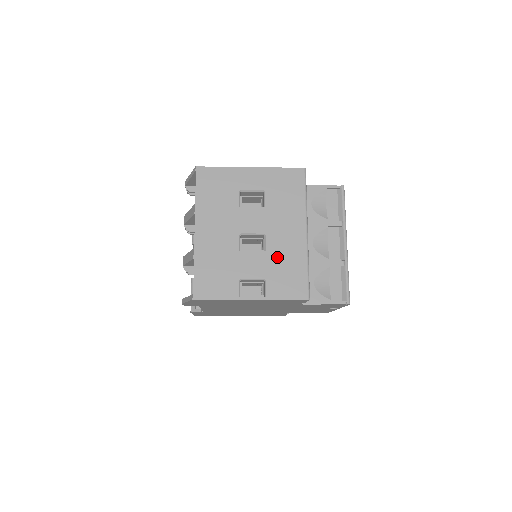
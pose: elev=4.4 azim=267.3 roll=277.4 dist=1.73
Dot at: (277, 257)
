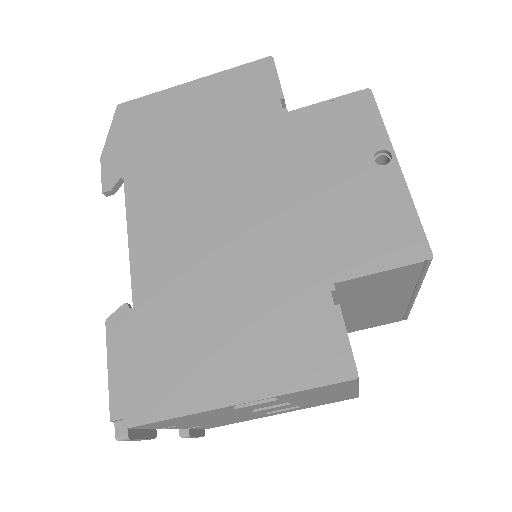
Dot at: occluded
